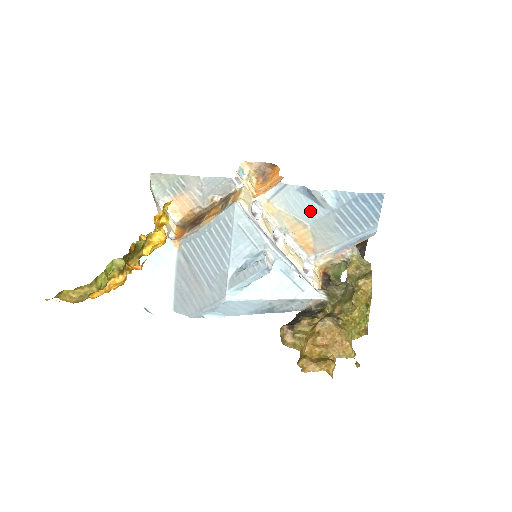
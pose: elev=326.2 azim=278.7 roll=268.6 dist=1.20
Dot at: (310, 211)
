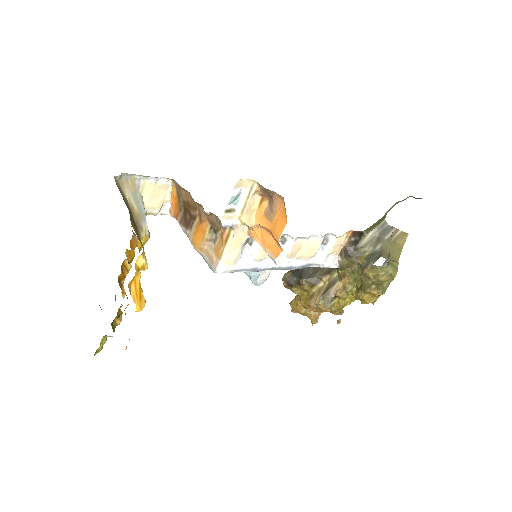
Dot at: occluded
